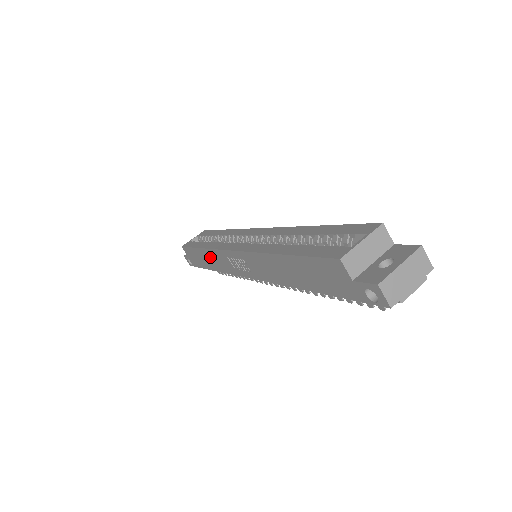
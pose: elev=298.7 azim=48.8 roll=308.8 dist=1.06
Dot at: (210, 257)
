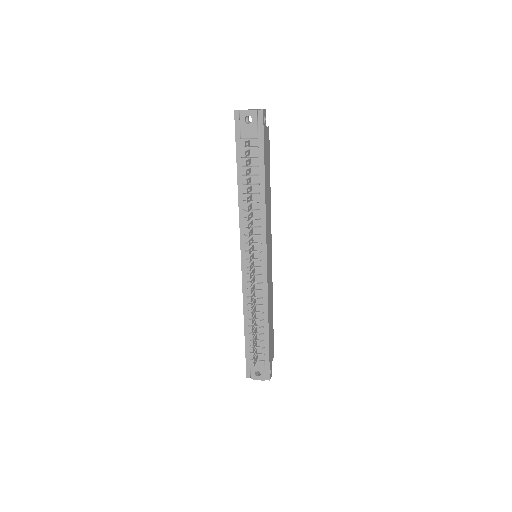
Dot at: occluded
